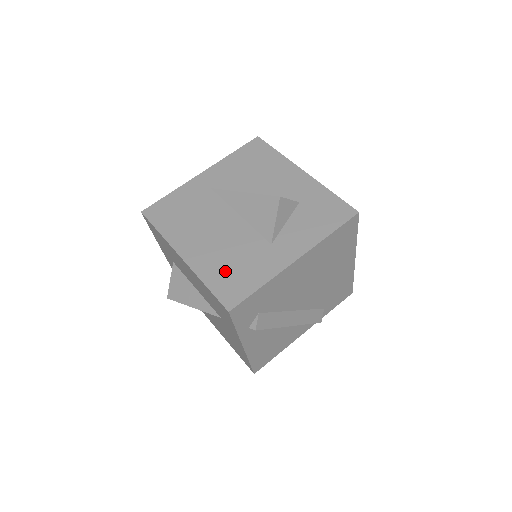
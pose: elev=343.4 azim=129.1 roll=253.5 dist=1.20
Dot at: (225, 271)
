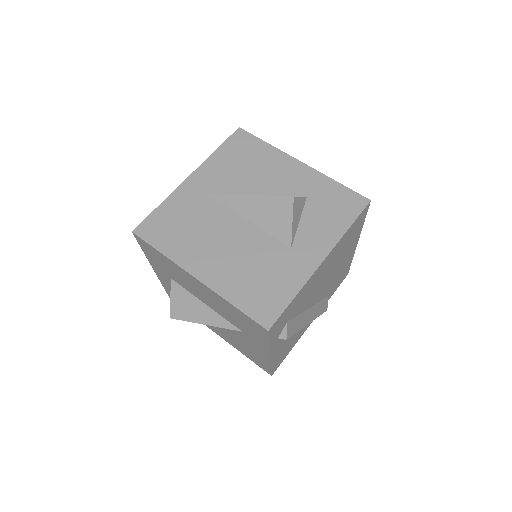
Dot at: (250, 286)
